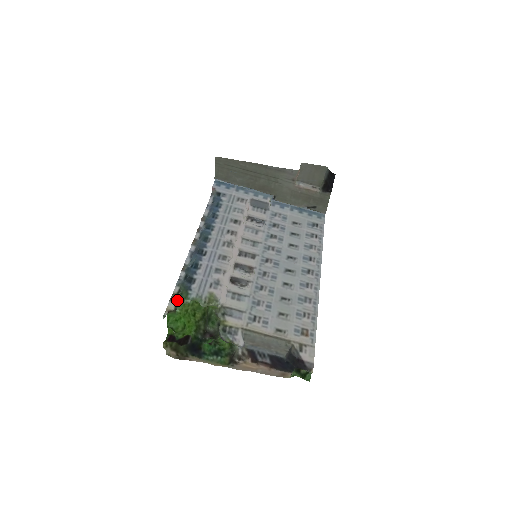
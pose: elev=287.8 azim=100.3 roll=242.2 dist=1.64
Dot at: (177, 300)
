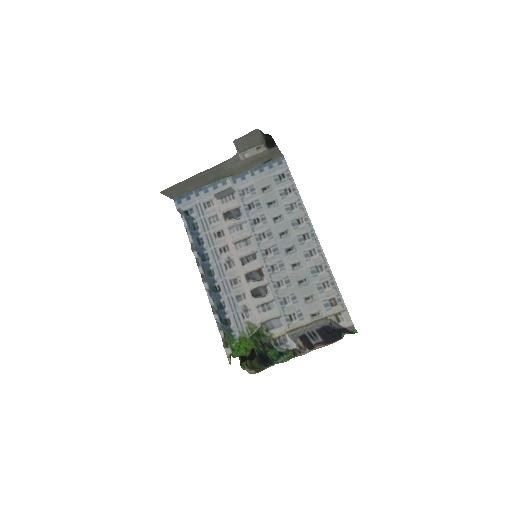
Dot at: occluded
